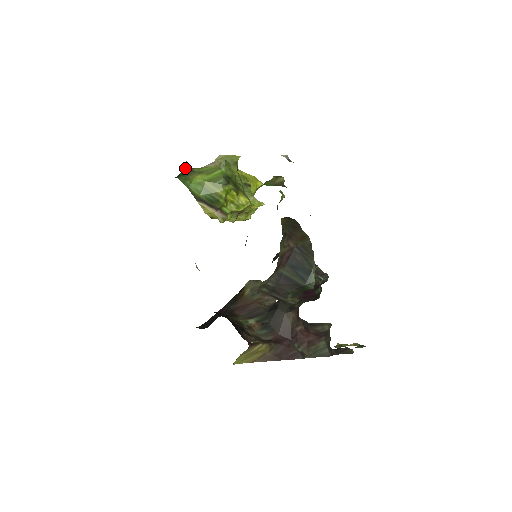
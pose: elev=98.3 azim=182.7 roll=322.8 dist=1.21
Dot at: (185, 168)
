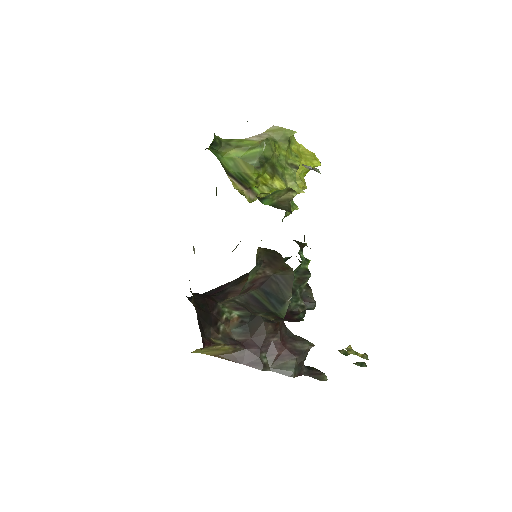
Dot at: (218, 141)
